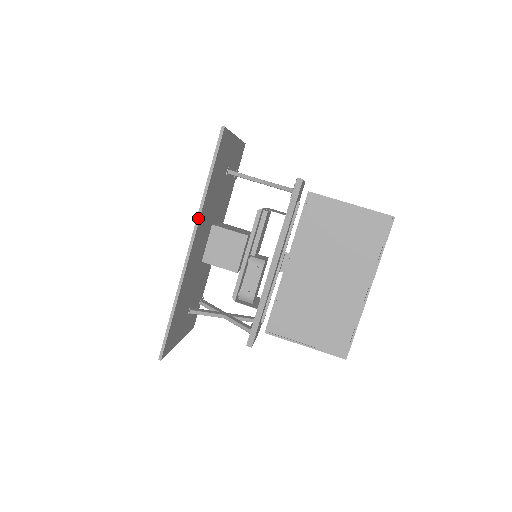
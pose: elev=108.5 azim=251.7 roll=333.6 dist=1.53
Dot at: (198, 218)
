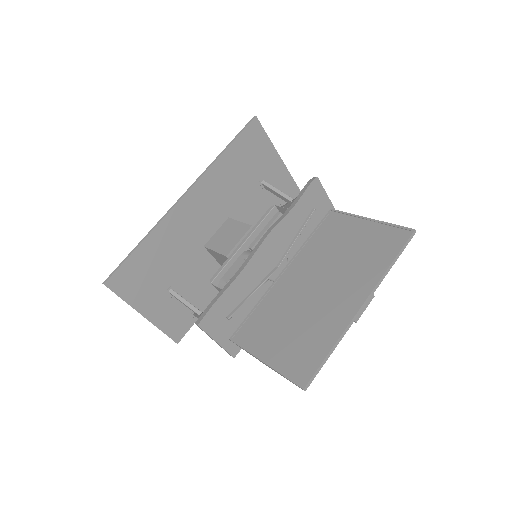
Dot at: (203, 173)
